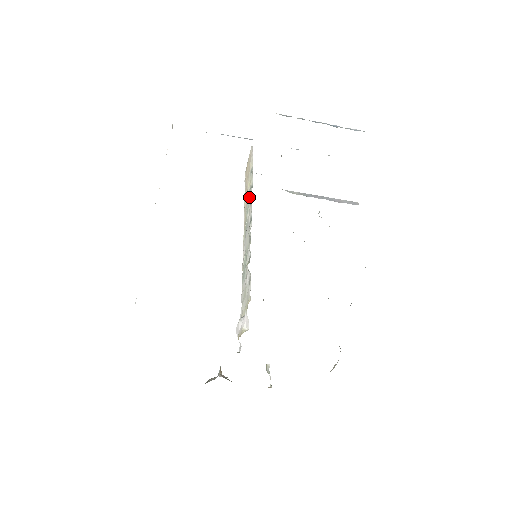
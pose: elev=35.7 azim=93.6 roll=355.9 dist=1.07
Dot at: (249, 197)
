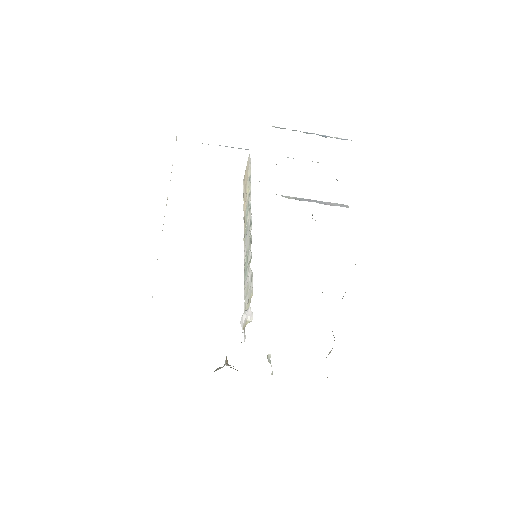
Dot at: (248, 203)
